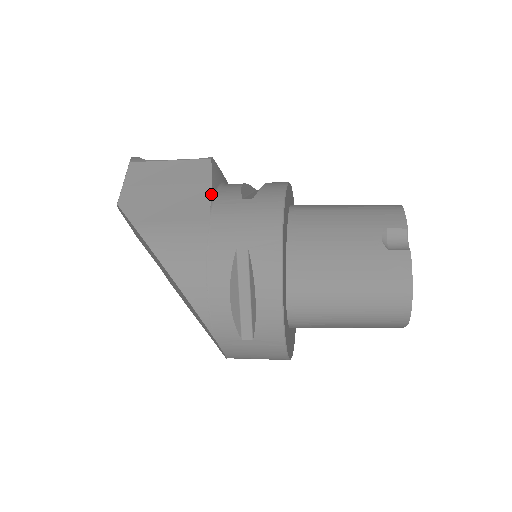
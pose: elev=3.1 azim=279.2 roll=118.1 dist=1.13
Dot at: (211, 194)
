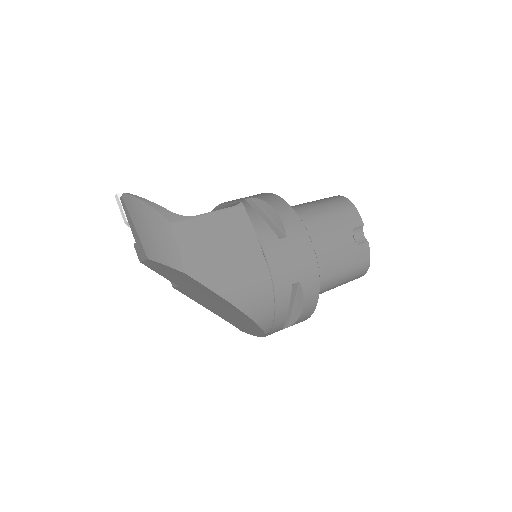
Dot at: (259, 243)
